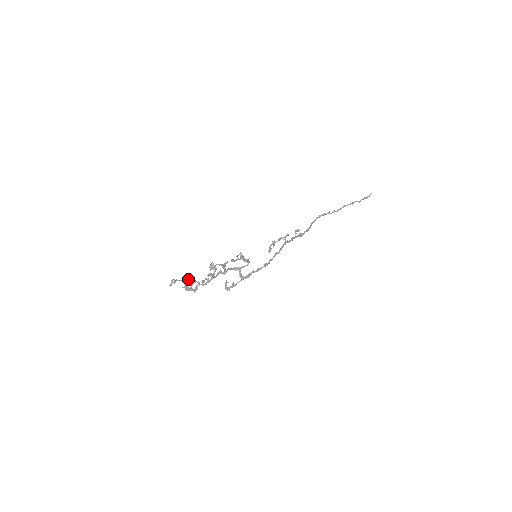
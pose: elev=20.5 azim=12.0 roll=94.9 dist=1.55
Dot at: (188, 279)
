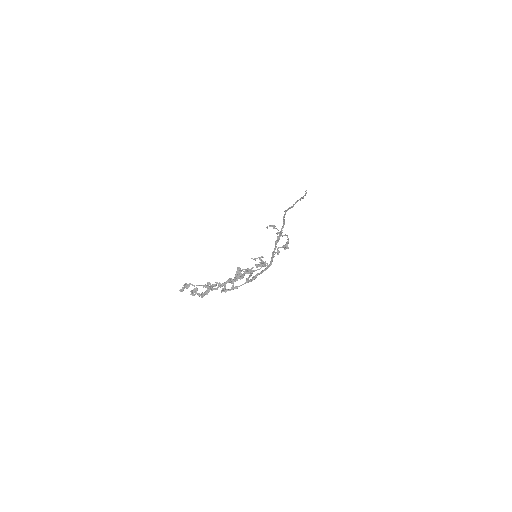
Dot at: (207, 284)
